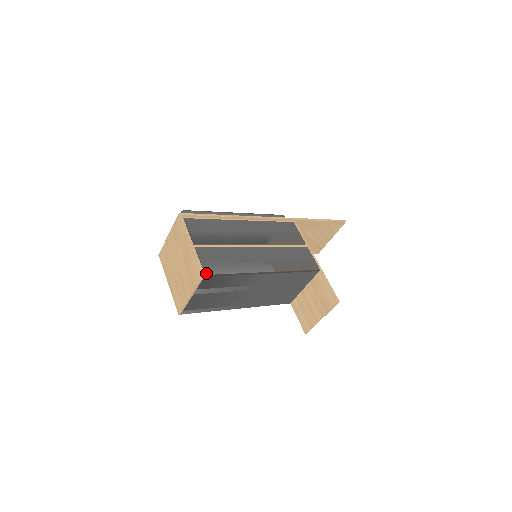
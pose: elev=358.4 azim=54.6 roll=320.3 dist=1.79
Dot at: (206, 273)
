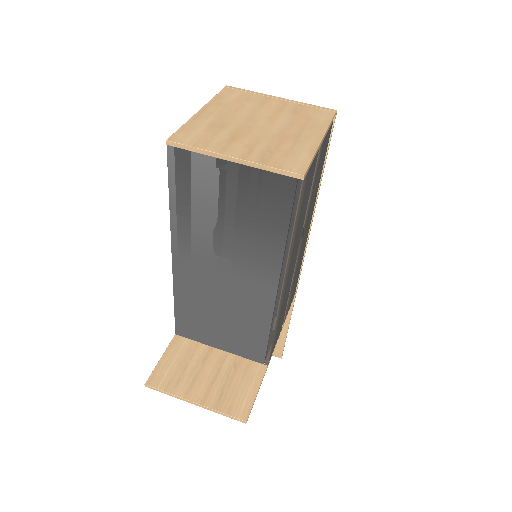
Dot at: (304, 181)
